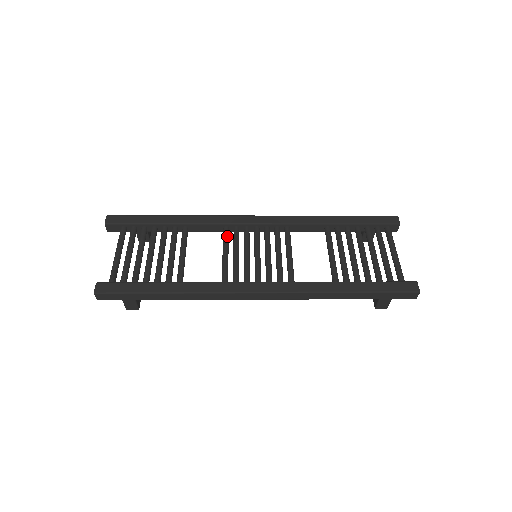
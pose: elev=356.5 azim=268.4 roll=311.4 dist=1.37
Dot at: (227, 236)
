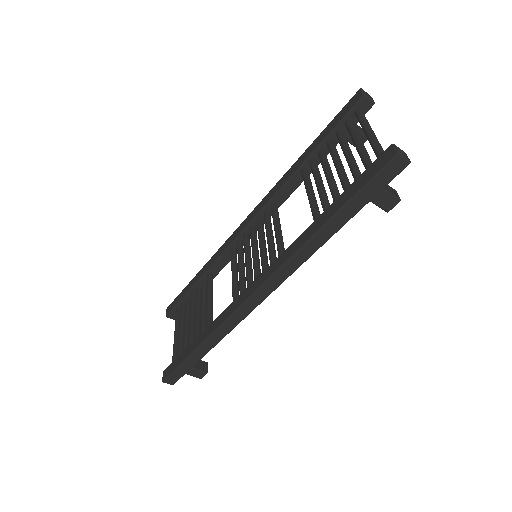
Dot at: (232, 257)
